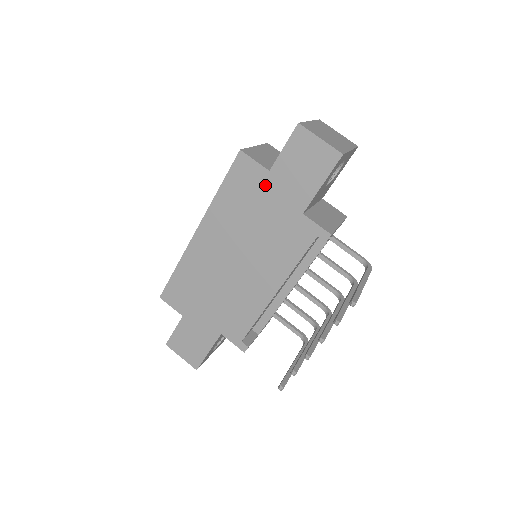
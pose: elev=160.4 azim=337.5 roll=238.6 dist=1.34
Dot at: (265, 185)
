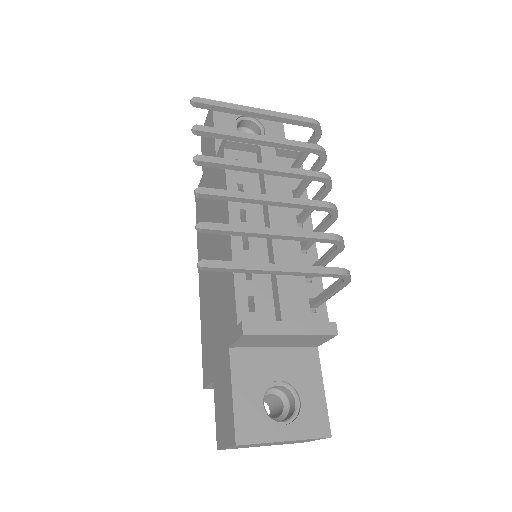
Dot at: (204, 184)
